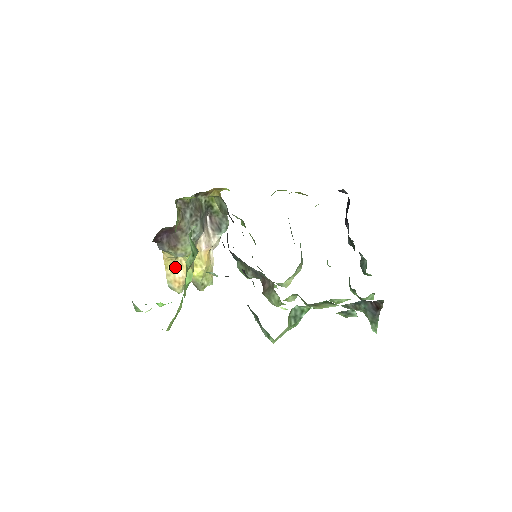
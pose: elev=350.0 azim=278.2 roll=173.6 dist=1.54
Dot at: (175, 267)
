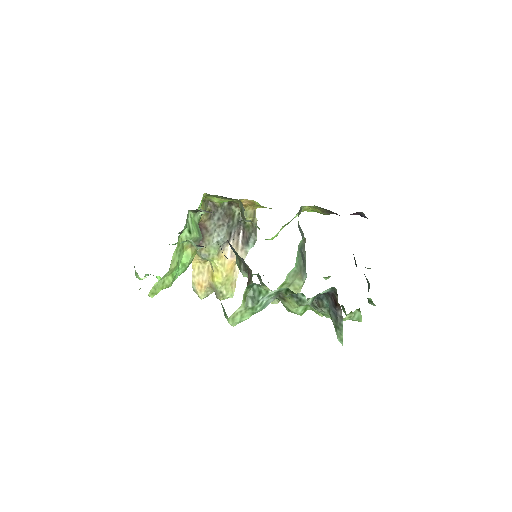
Dot at: (202, 271)
